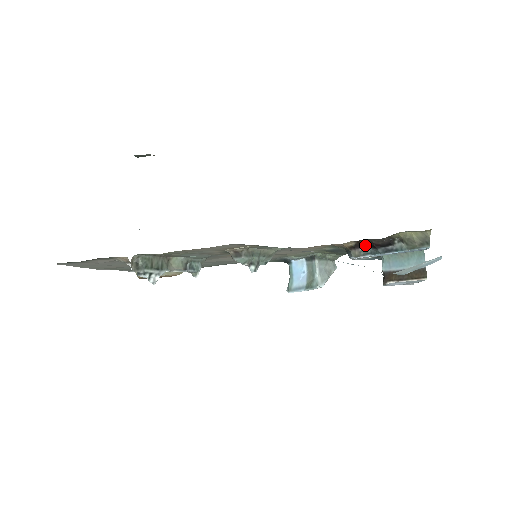
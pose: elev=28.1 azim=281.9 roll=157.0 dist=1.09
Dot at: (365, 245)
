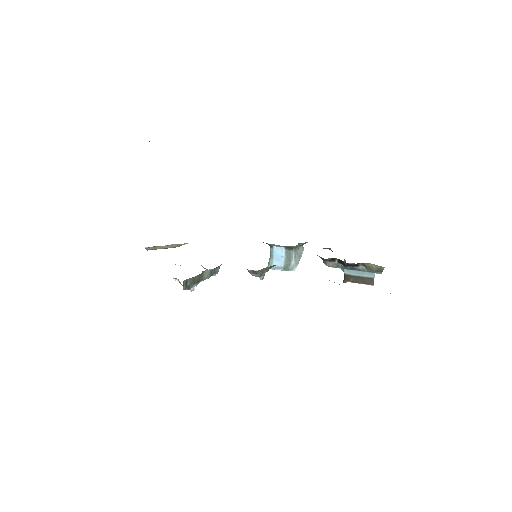
Dot at: (338, 261)
